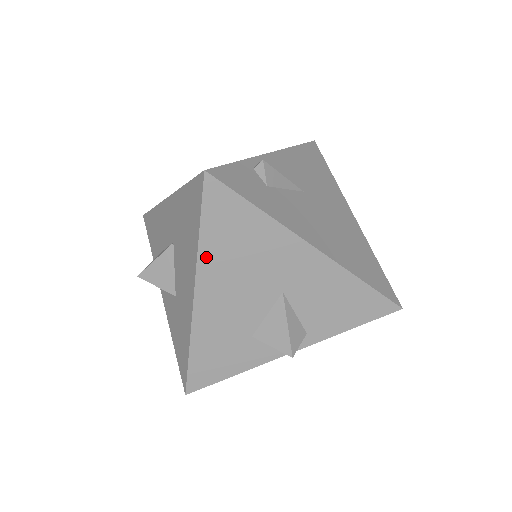
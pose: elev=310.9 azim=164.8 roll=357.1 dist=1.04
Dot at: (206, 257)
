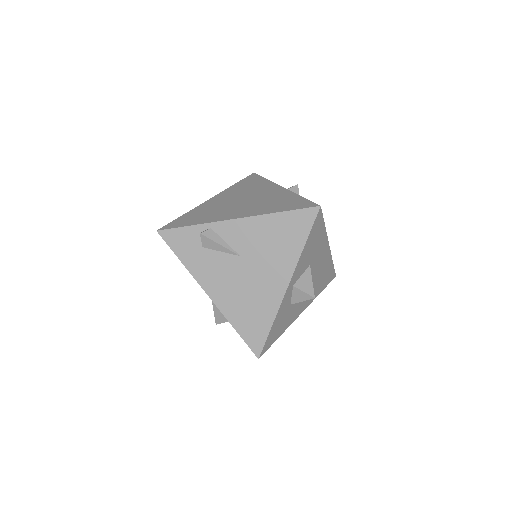
Dot at: occluded
